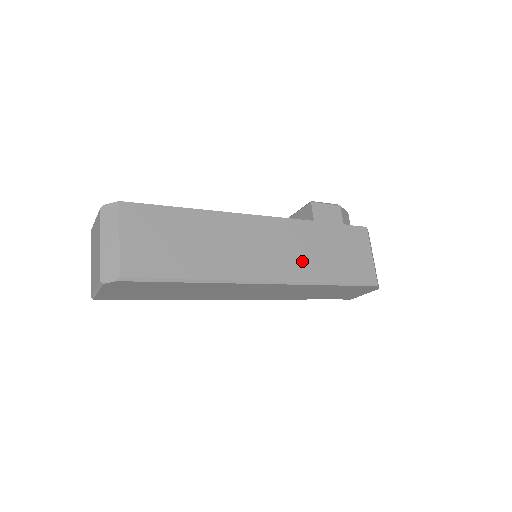
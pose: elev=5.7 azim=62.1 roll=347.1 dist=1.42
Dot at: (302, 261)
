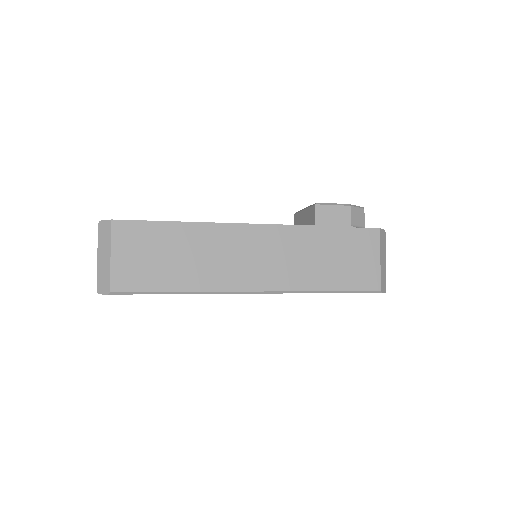
Dot at: (295, 270)
